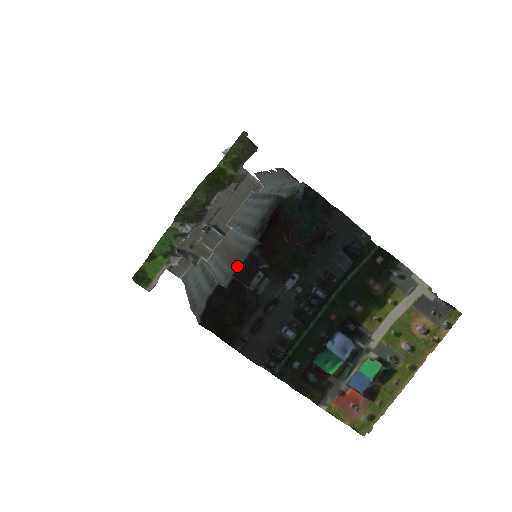
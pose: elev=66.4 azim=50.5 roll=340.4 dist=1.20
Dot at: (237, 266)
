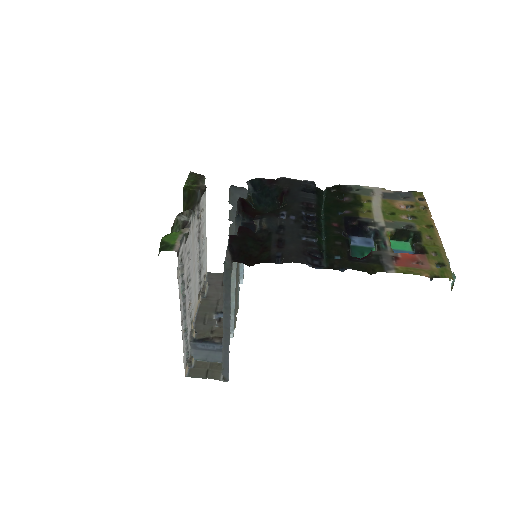
Dot at: occluded
